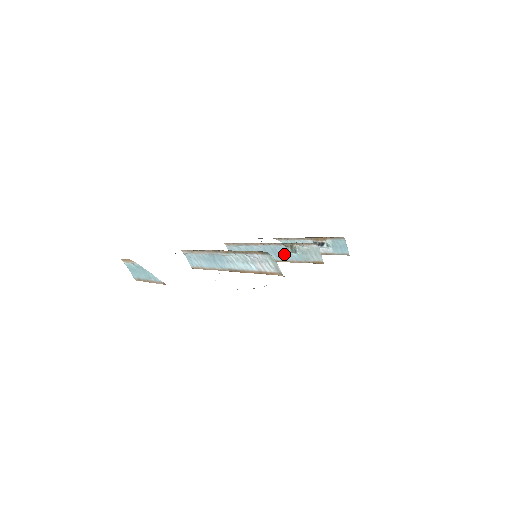
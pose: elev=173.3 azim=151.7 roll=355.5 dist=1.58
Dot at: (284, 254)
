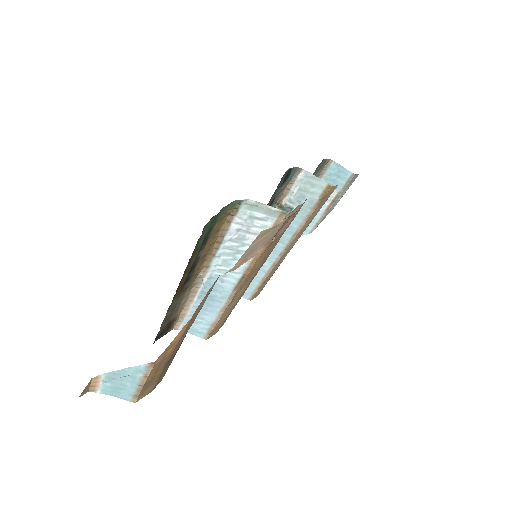
Dot at: occluded
